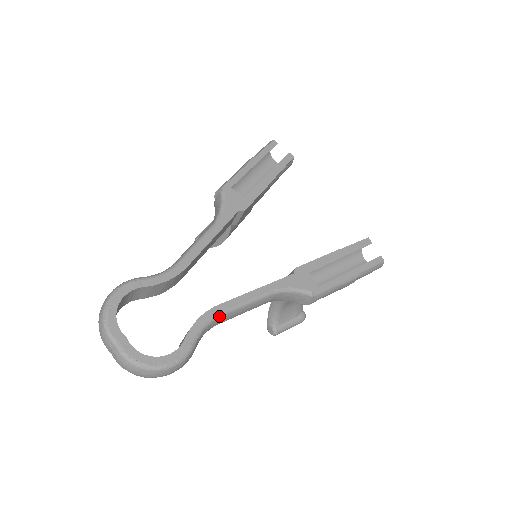
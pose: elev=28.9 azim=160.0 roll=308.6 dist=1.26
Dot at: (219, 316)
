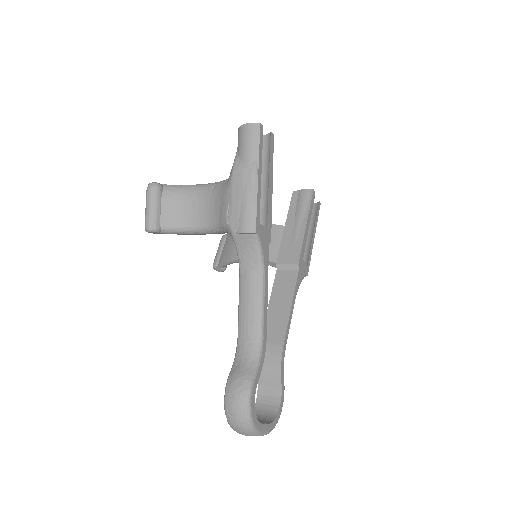
Dot at: (285, 349)
